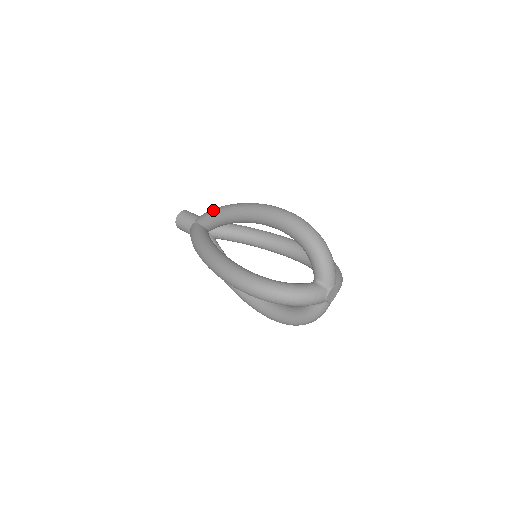
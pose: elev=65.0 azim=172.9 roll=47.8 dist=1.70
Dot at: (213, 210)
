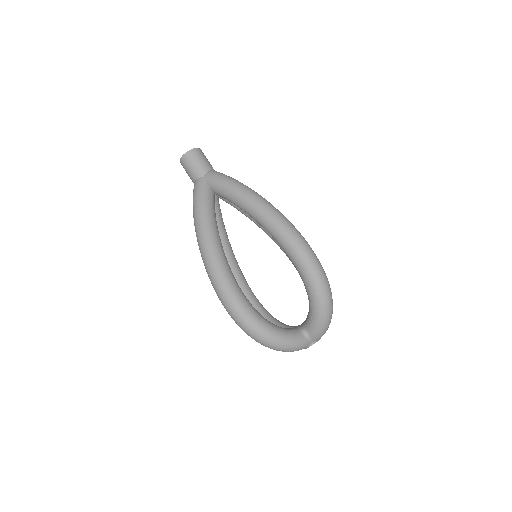
Dot at: (231, 184)
